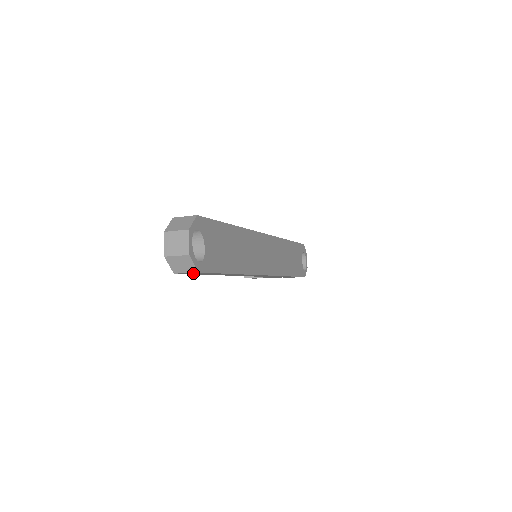
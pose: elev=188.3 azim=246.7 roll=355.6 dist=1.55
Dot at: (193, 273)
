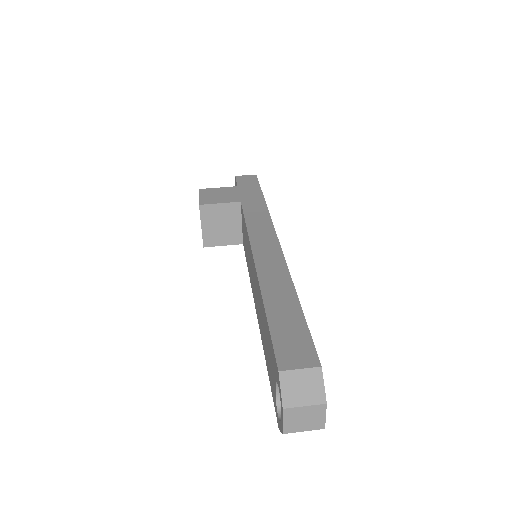
Dot at: occluded
